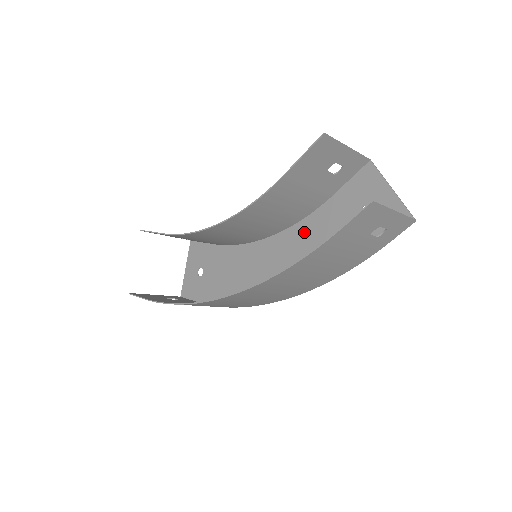
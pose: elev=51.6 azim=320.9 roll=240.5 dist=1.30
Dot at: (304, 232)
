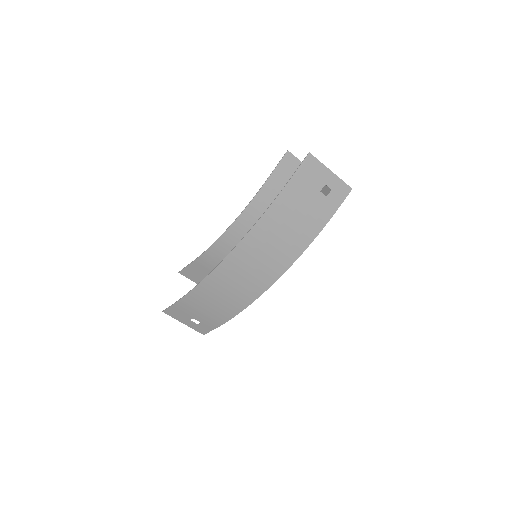
Dot at: occluded
